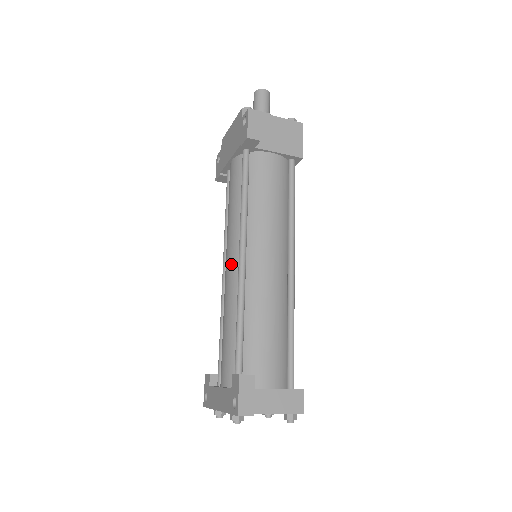
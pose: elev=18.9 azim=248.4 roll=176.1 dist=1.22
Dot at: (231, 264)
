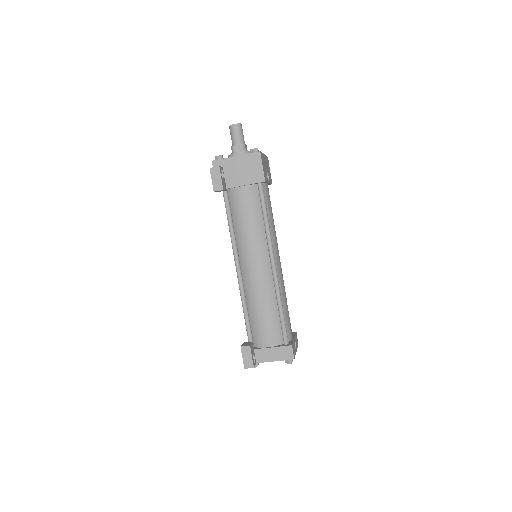
Dot at: occluded
